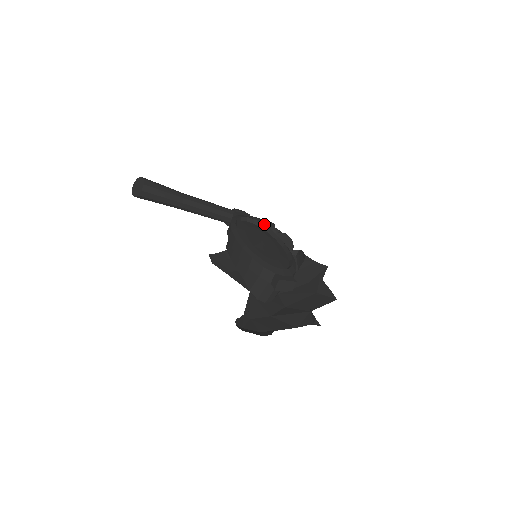
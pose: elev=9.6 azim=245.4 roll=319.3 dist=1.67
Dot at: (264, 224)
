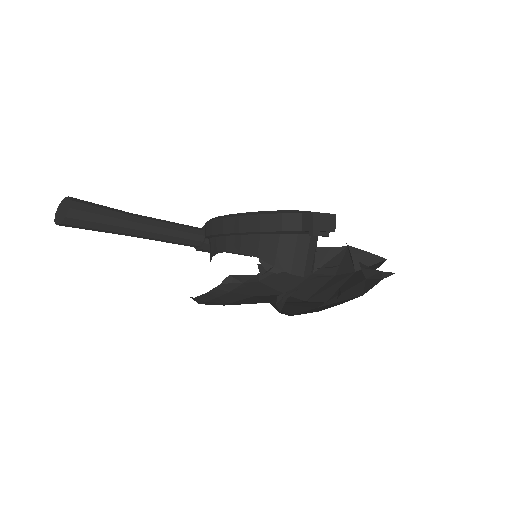
Dot at: occluded
